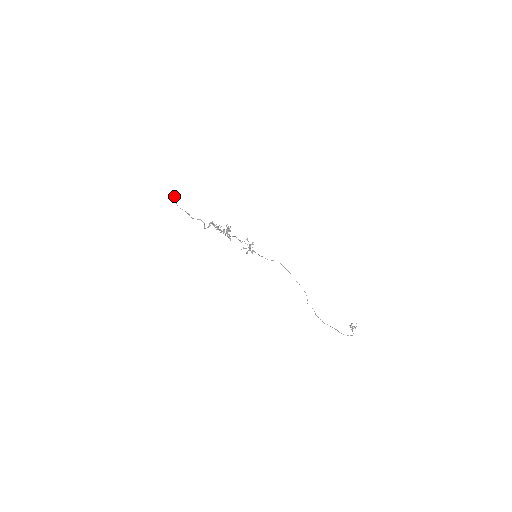
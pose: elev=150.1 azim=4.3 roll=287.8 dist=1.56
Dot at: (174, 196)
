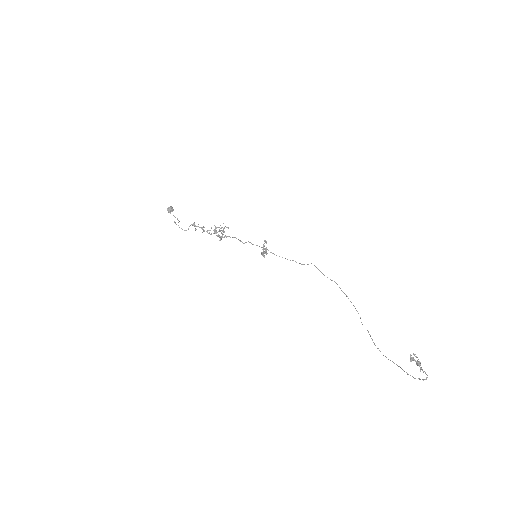
Dot at: (170, 207)
